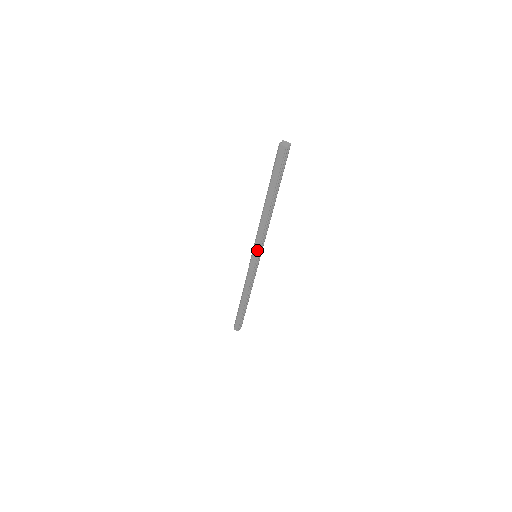
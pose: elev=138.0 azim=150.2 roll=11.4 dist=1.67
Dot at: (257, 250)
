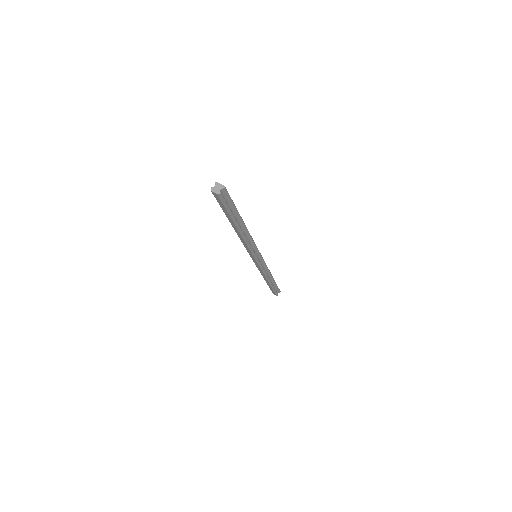
Dot at: (252, 255)
